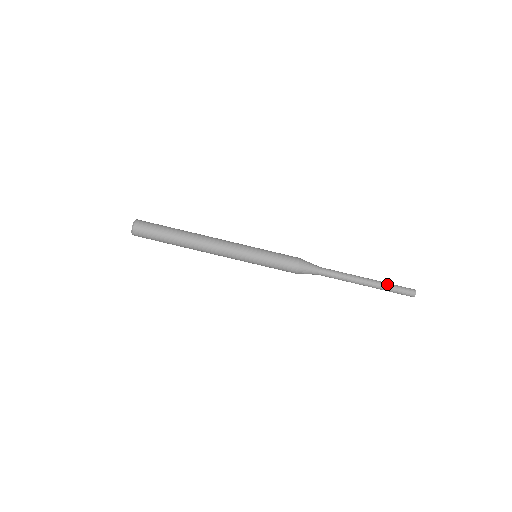
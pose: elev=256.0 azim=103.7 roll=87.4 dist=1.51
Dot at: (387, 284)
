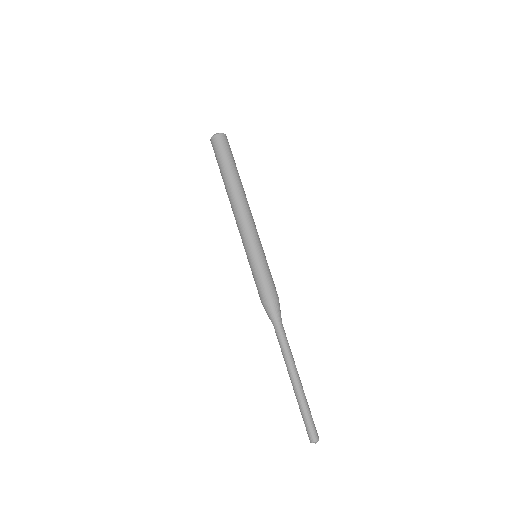
Dot at: (305, 404)
